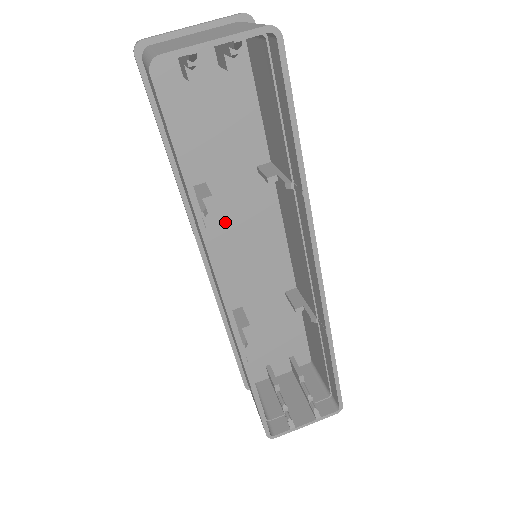
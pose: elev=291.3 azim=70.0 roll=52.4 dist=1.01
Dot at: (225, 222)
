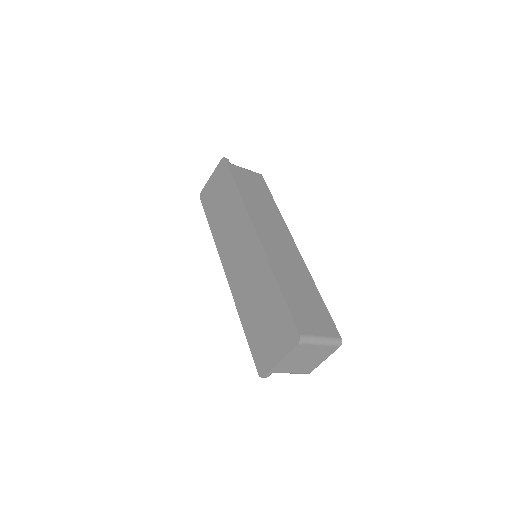
Dot at: occluded
